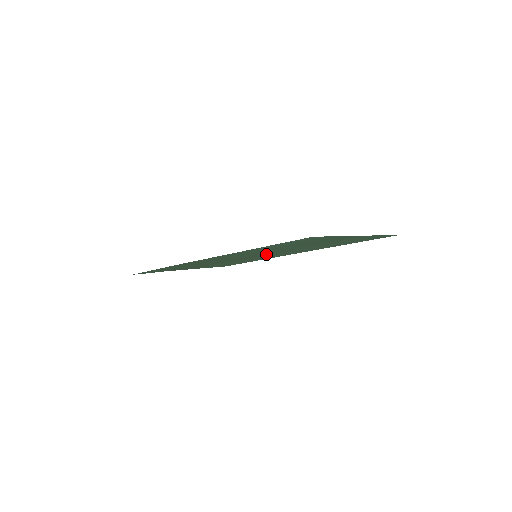
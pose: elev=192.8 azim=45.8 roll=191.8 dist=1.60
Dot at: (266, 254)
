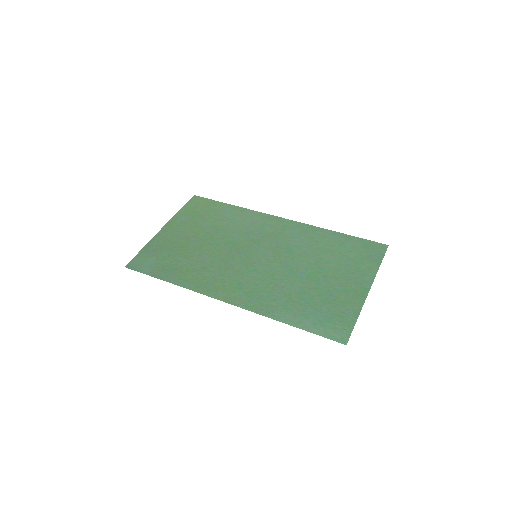
Dot at: (266, 254)
